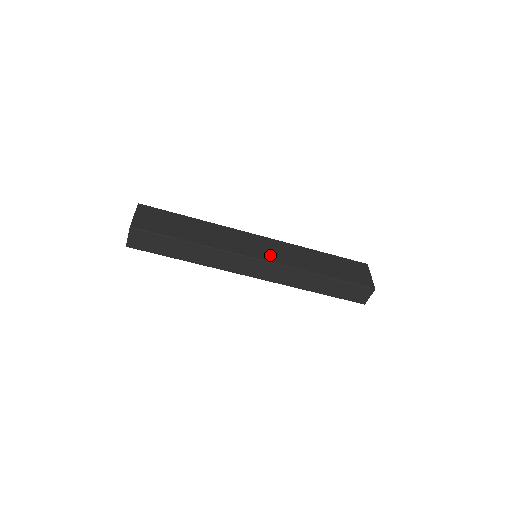
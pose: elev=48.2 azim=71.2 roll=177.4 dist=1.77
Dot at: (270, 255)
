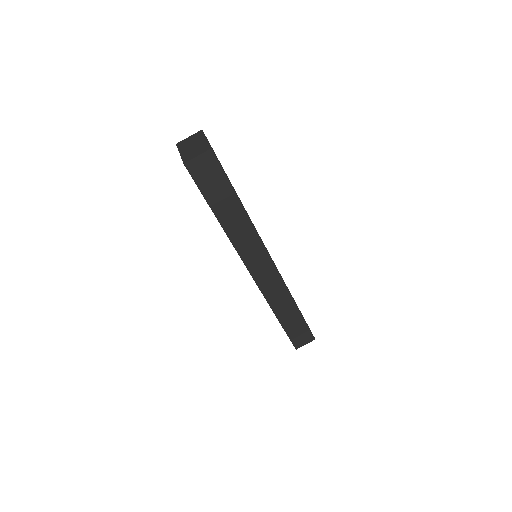
Dot at: occluded
